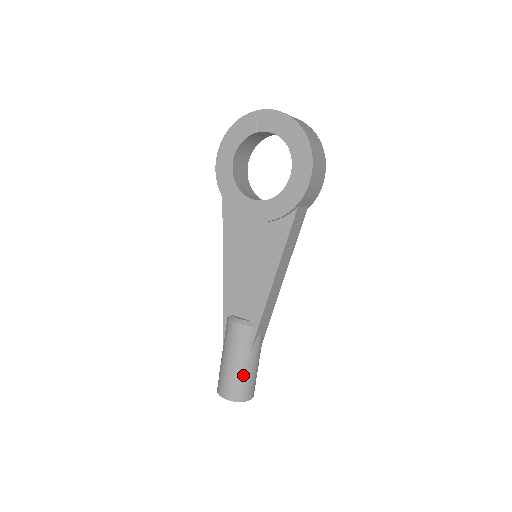
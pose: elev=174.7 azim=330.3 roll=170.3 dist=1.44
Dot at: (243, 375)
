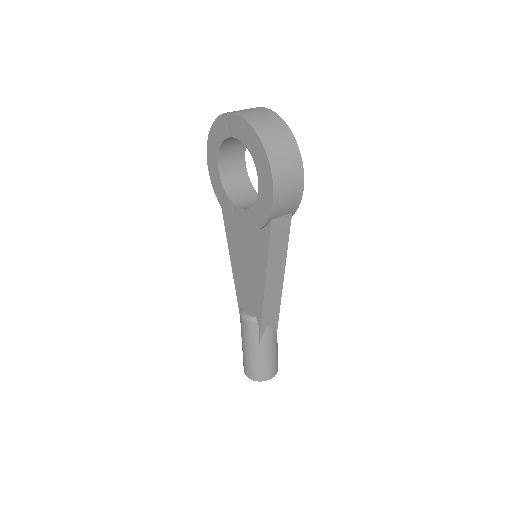
Dot at: (257, 361)
